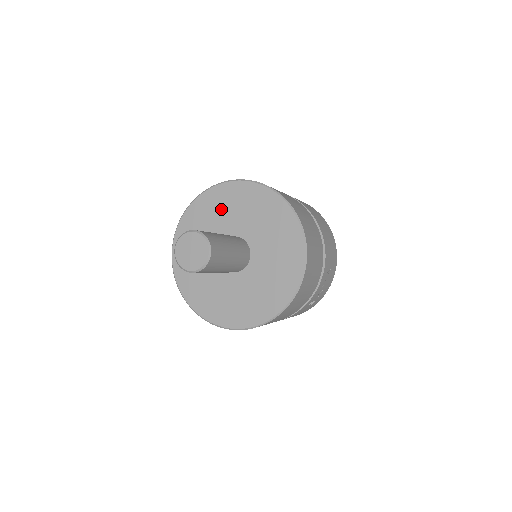
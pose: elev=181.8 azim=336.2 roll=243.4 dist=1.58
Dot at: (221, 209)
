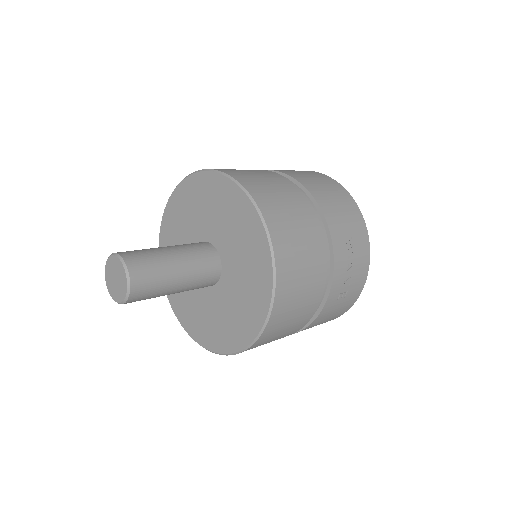
Dot at: (184, 215)
